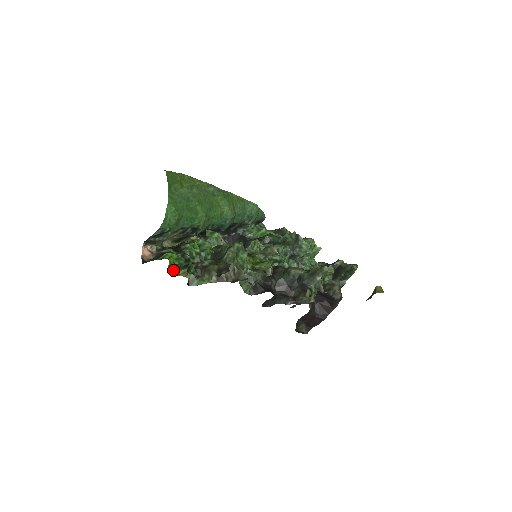
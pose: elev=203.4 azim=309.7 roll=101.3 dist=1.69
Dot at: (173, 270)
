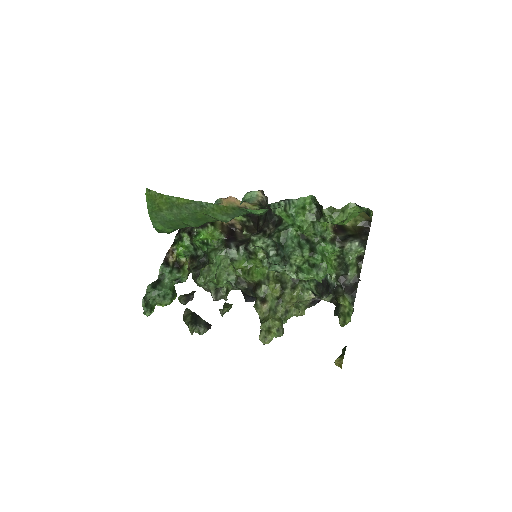
Dot at: (184, 256)
